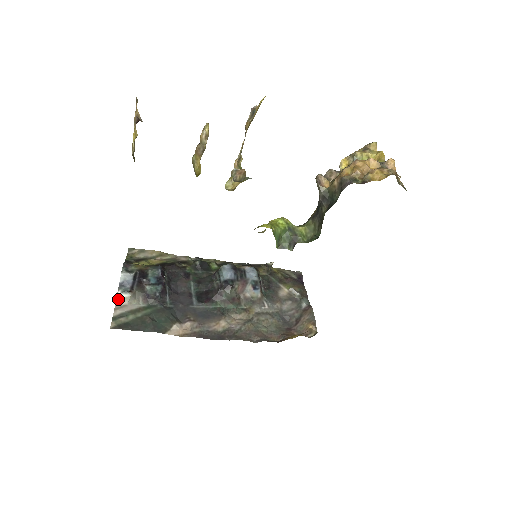
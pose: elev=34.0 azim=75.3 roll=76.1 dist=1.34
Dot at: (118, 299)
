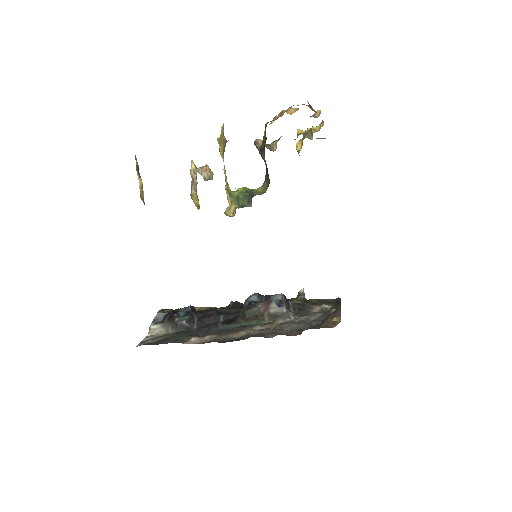
Dot at: (150, 331)
